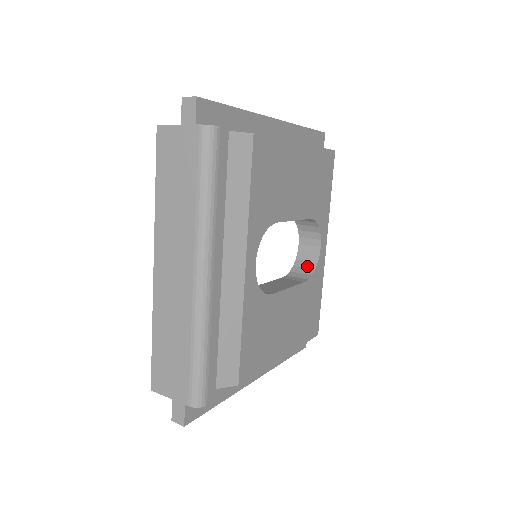
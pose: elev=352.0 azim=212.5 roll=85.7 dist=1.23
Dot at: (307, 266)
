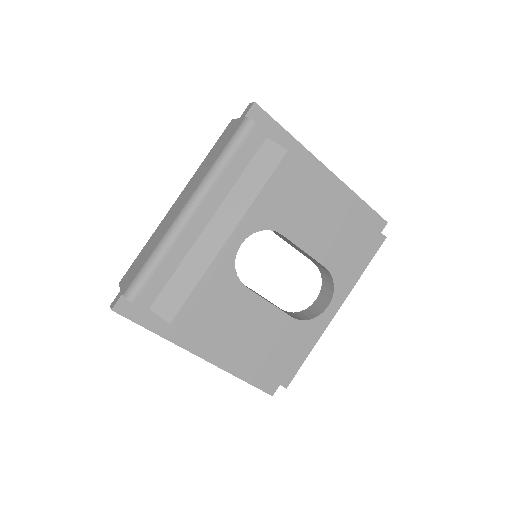
Dot at: (308, 315)
